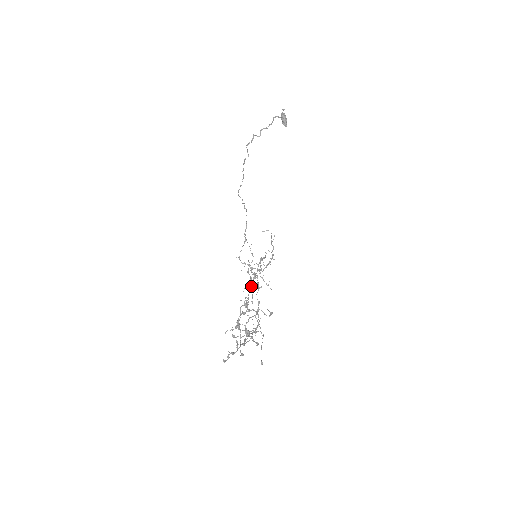
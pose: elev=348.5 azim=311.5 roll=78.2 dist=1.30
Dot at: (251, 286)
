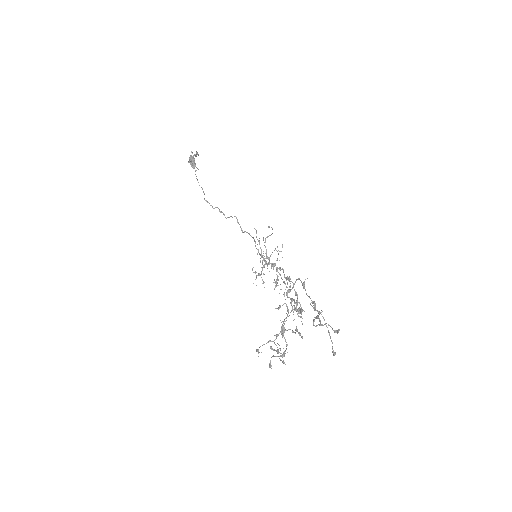
Dot at: occluded
